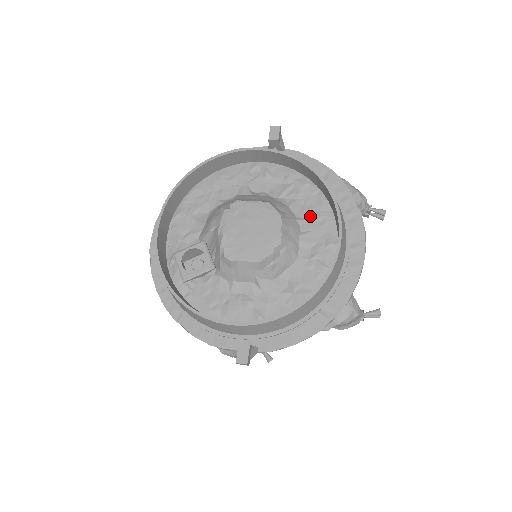
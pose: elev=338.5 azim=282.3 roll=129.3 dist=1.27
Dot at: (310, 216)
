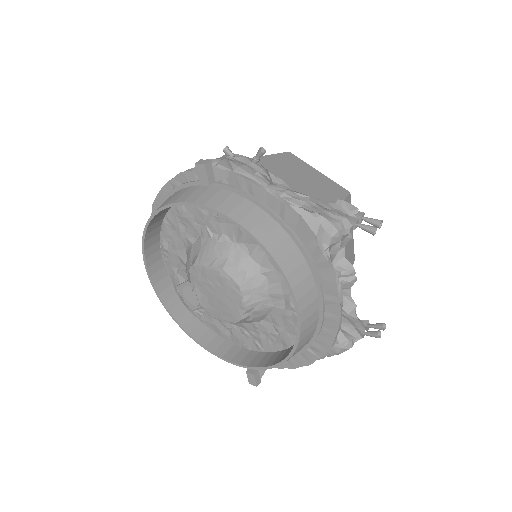
Dot at: (274, 266)
